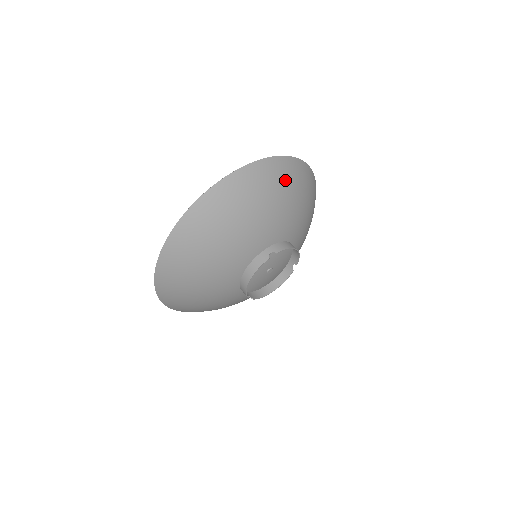
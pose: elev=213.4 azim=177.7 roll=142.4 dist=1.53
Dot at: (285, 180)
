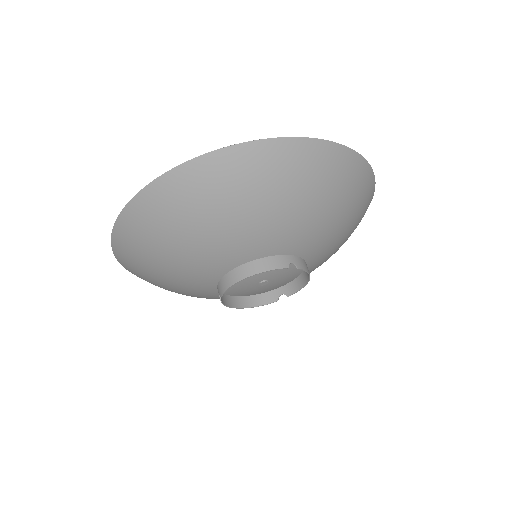
Dot at: (359, 198)
